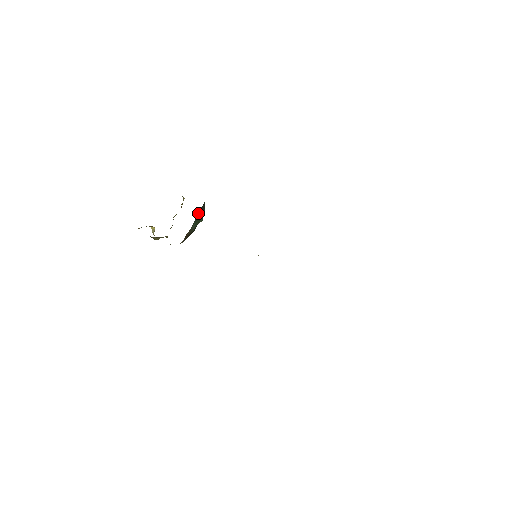
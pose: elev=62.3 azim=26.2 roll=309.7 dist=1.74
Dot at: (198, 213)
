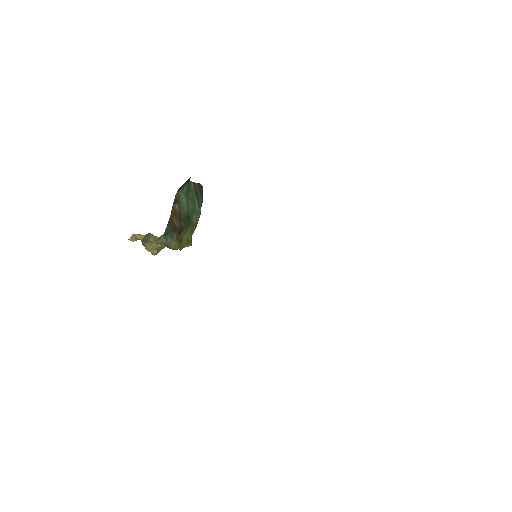
Dot at: (191, 187)
